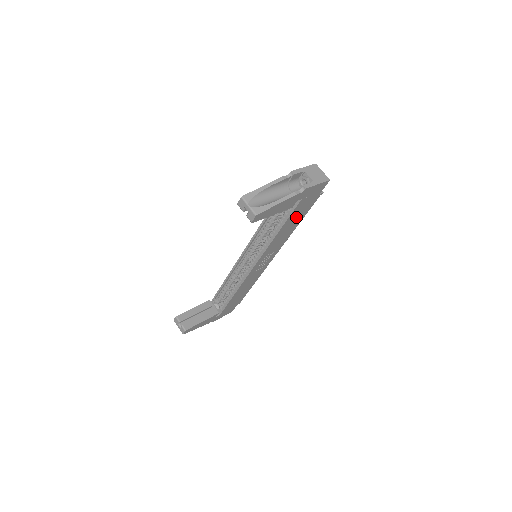
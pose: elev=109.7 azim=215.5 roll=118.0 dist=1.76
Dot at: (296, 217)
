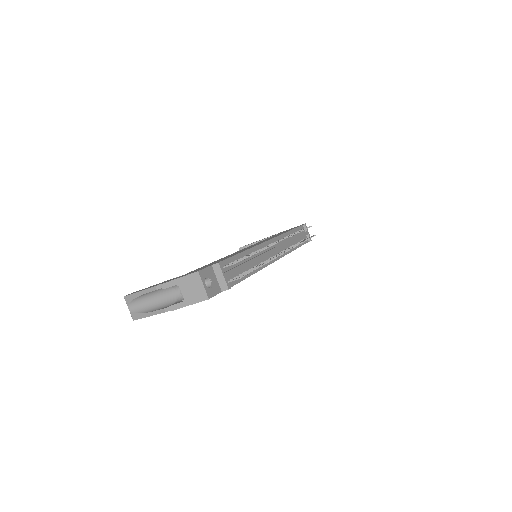
Dot at: occluded
